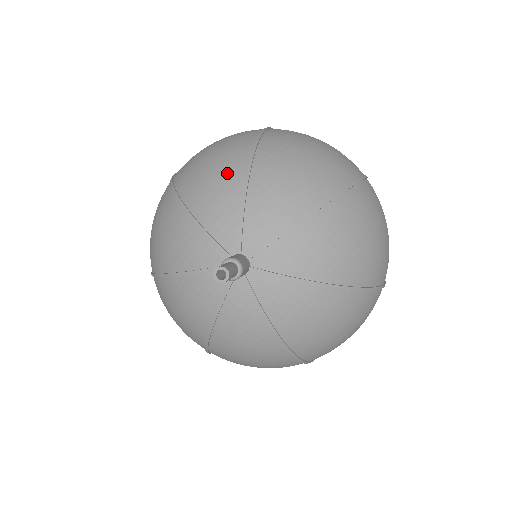
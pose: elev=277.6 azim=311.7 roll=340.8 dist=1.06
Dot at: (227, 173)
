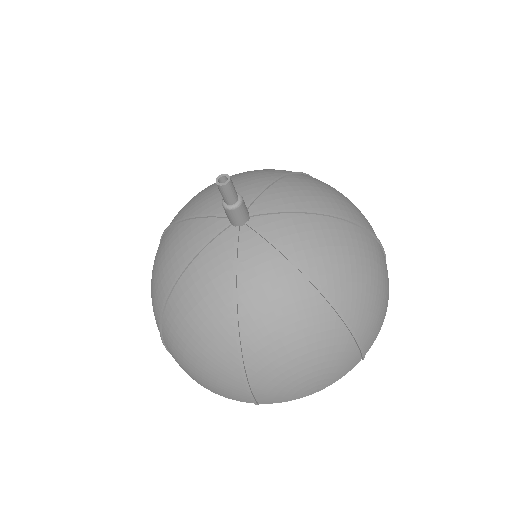
Dot at: (271, 171)
